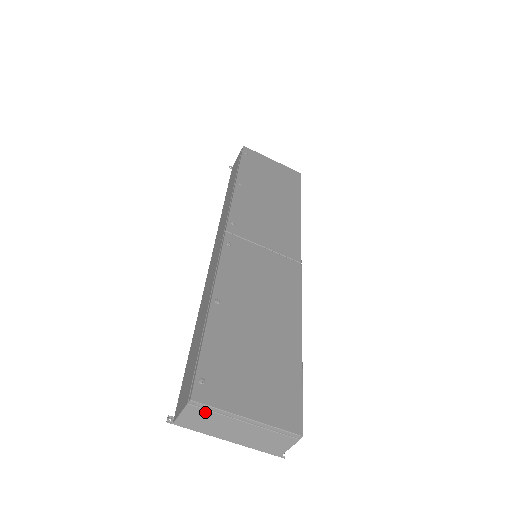
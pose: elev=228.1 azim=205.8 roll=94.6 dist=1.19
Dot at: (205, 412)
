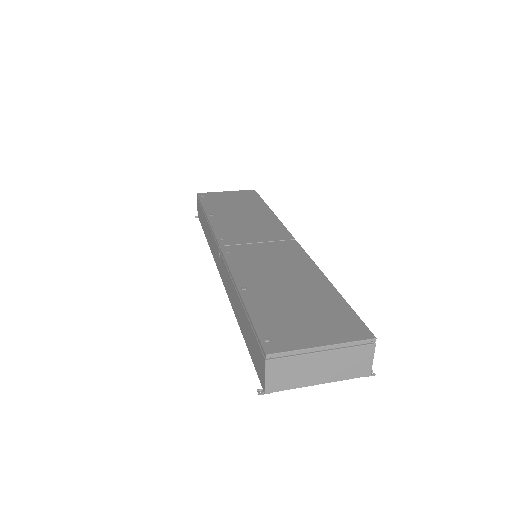
Dot at: (284, 361)
